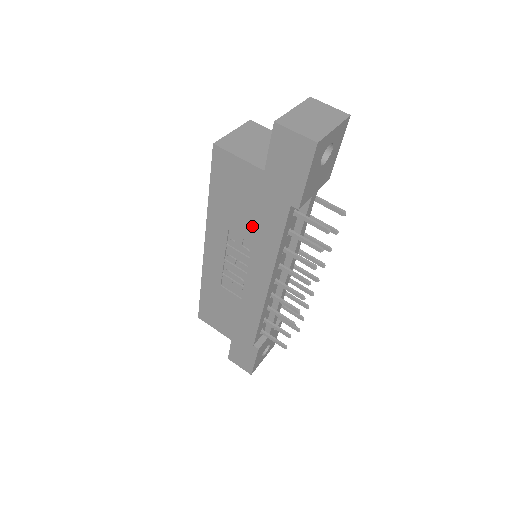
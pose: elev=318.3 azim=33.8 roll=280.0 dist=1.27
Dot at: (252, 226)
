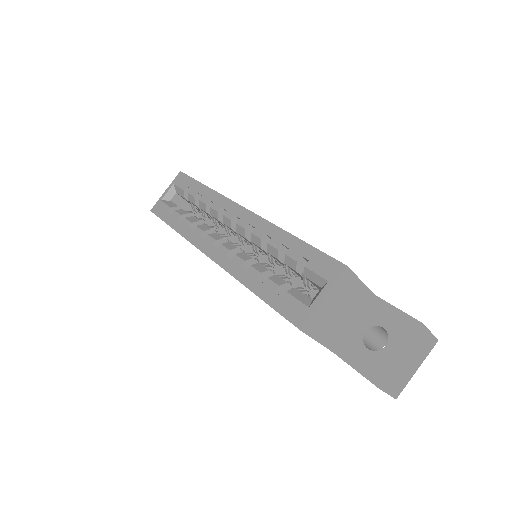
Dot at: occluded
